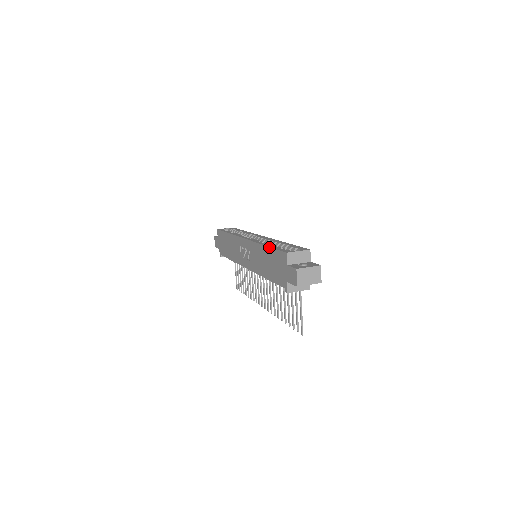
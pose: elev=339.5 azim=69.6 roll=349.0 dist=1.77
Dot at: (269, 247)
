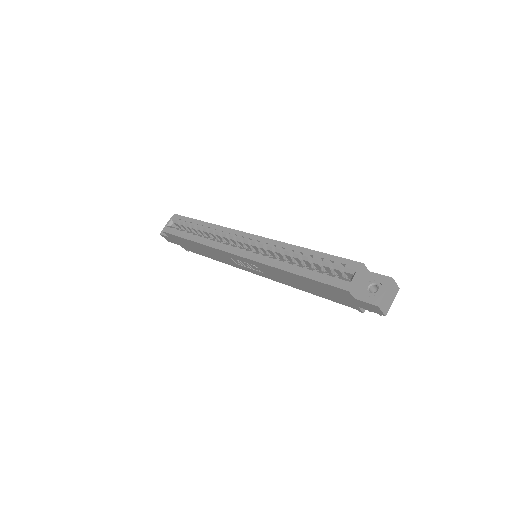
Dot at: (303, 277)
